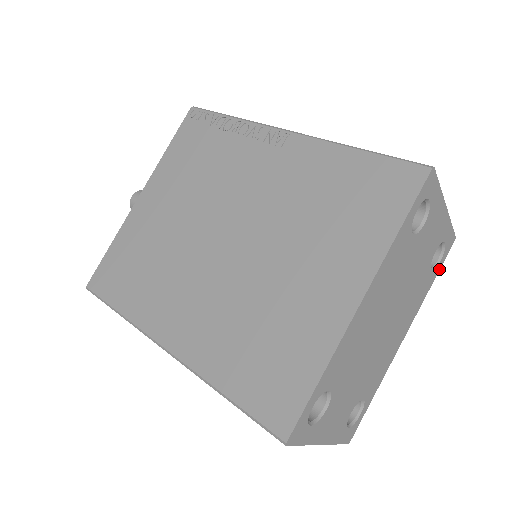
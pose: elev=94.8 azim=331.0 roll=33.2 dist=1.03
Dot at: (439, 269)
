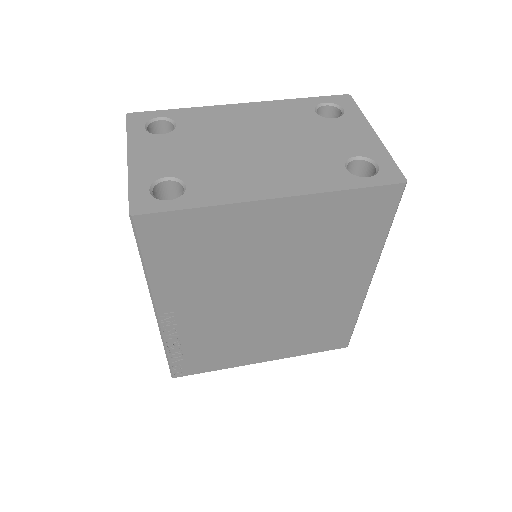
Dot at: (367, 186)
